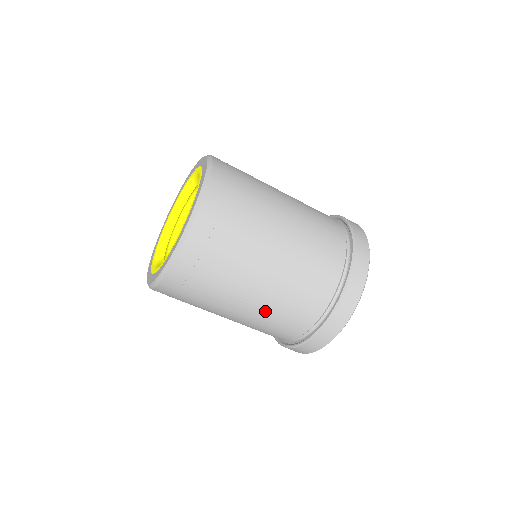
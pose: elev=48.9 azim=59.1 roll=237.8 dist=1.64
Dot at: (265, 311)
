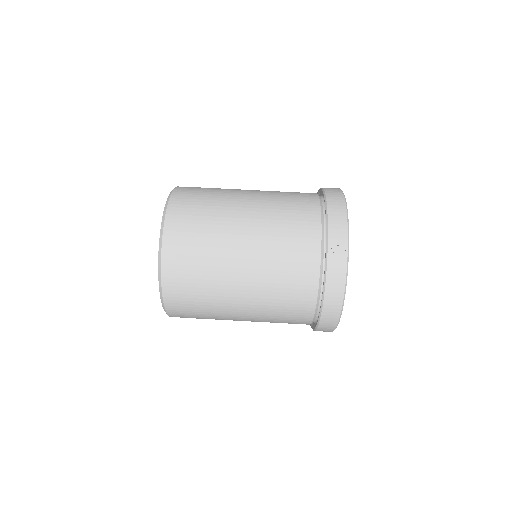
Dot at: (269, 194)
